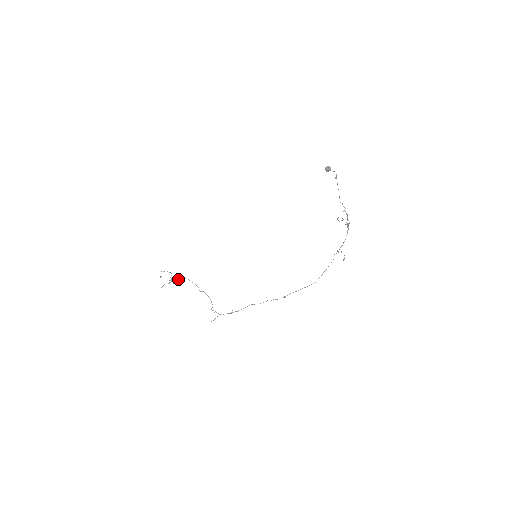
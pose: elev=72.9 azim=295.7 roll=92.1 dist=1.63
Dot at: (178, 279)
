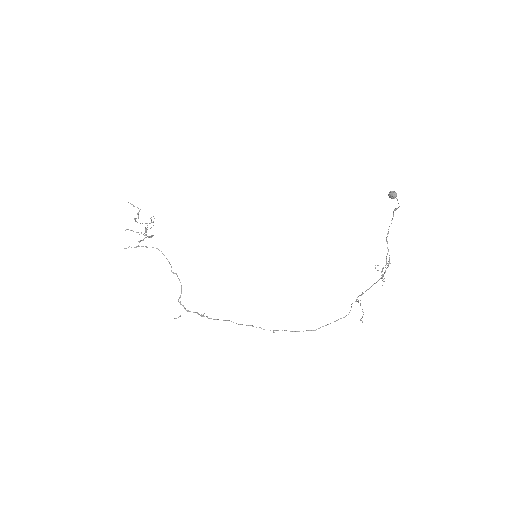
Dot at: occluded
